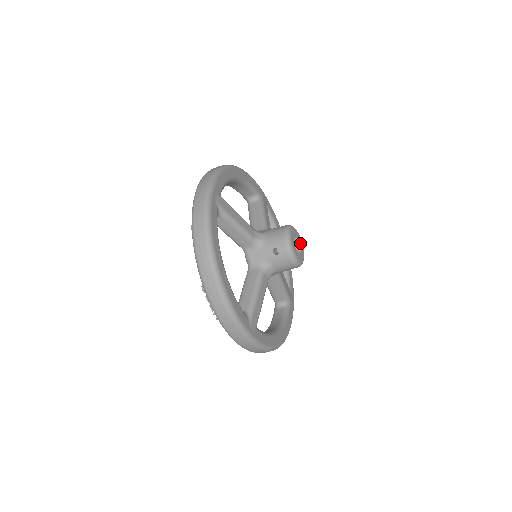
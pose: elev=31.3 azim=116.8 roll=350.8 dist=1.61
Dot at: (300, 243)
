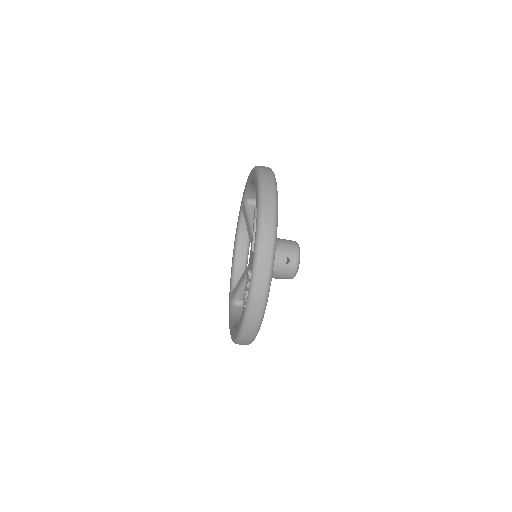
Dot at: occluded
